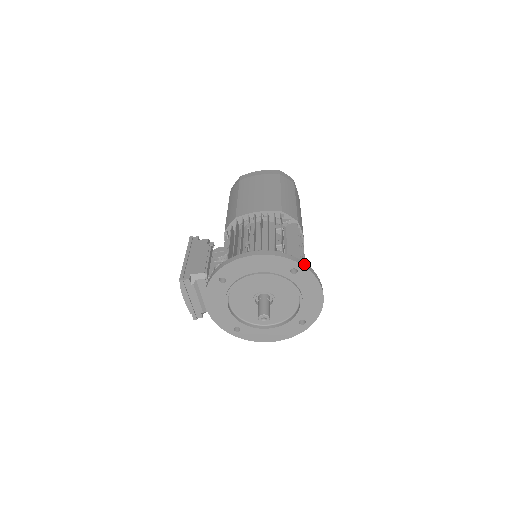
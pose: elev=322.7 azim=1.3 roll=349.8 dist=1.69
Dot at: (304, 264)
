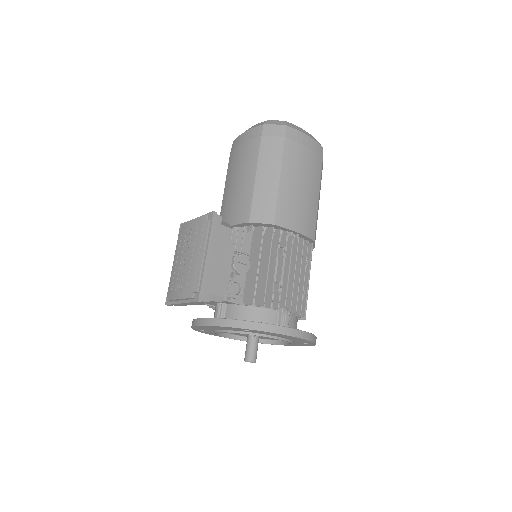
Dot at: occluded
